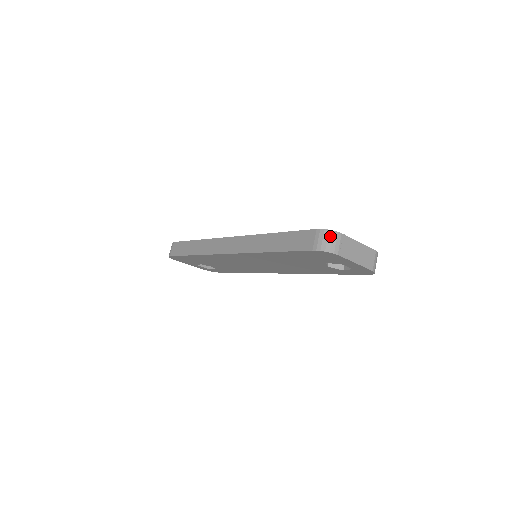
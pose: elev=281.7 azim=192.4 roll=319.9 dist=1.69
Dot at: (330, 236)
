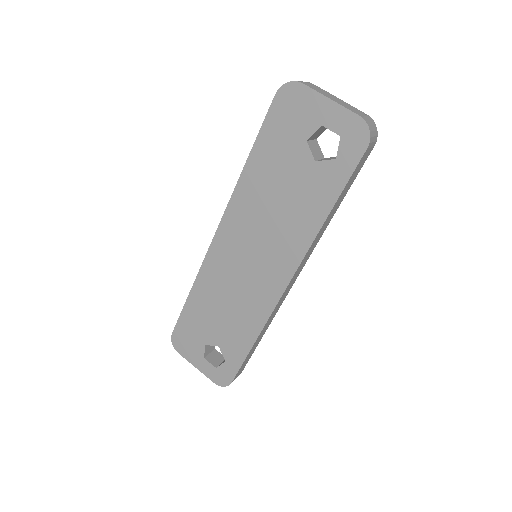
Dot at: occluded
